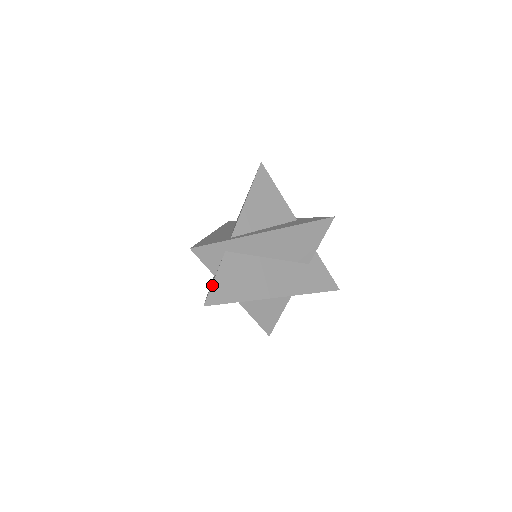
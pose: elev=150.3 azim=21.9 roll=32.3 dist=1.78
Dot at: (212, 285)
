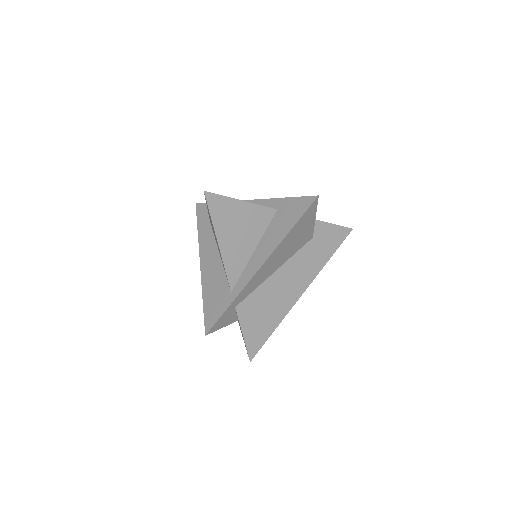
Dot at: (245, 342)
